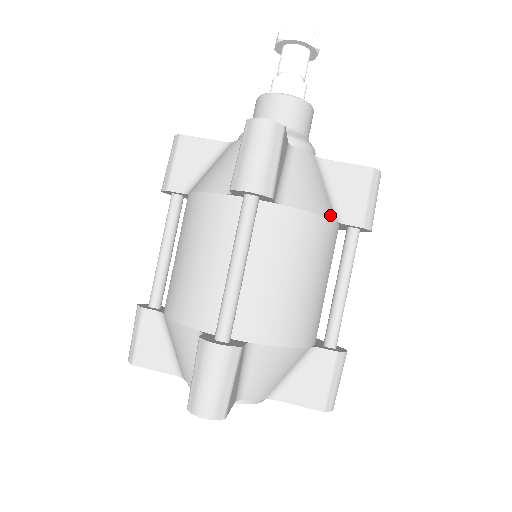
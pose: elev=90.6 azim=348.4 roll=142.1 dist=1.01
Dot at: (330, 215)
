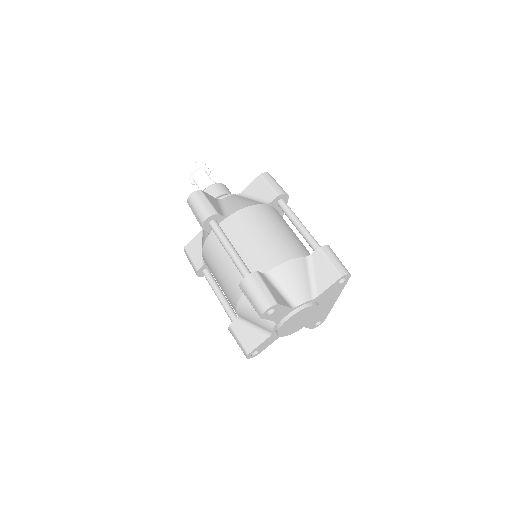
Dot at: (258, 204)
